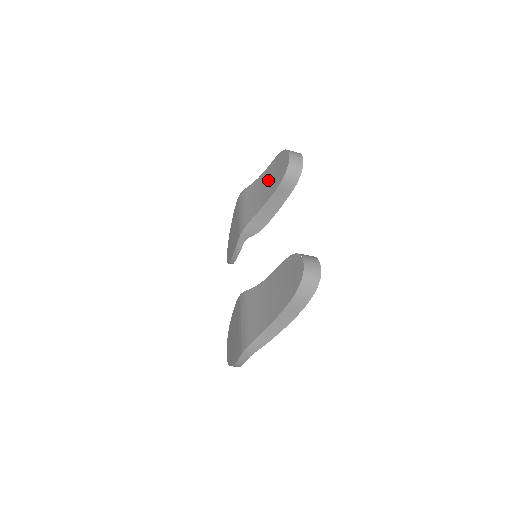
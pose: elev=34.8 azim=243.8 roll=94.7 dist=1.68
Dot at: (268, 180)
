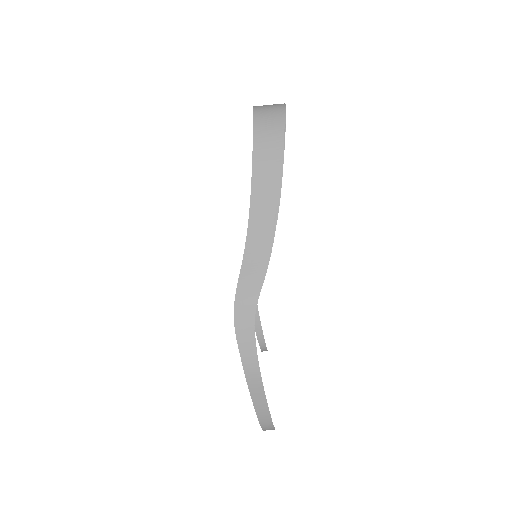
Dot at: occluded
